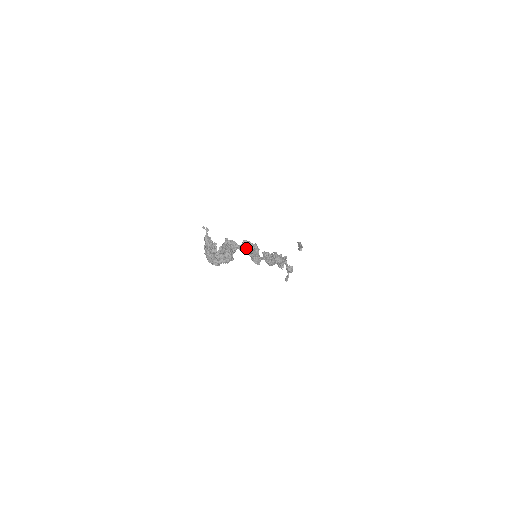
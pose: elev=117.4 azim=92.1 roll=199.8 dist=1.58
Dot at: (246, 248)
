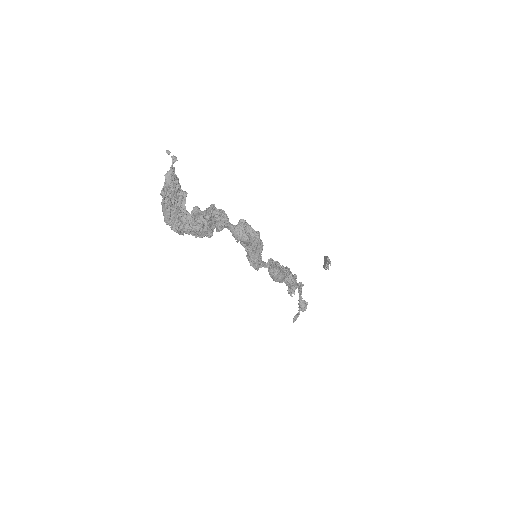
Dot at: (241, 232)
